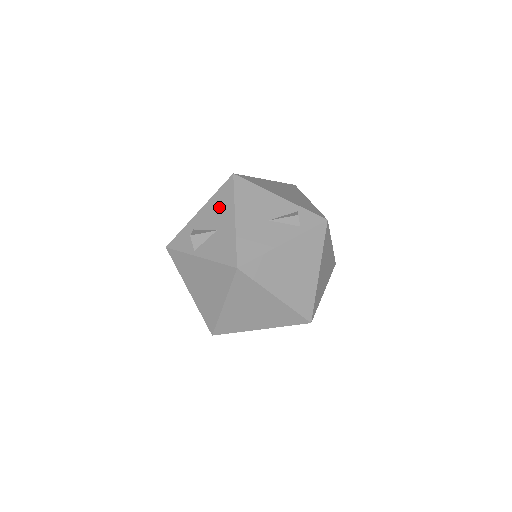
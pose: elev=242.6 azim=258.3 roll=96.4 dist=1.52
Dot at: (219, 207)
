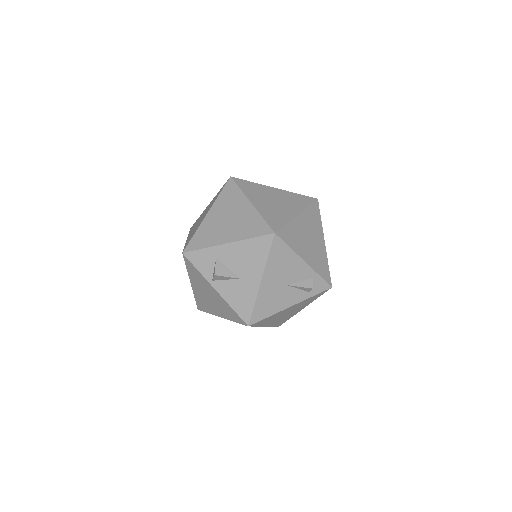
Dot at: (249, 257)
